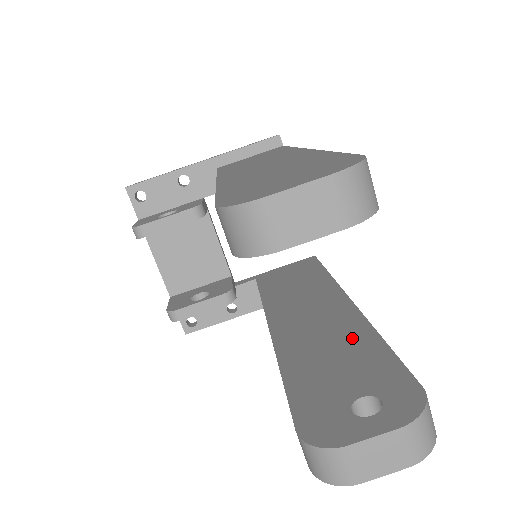
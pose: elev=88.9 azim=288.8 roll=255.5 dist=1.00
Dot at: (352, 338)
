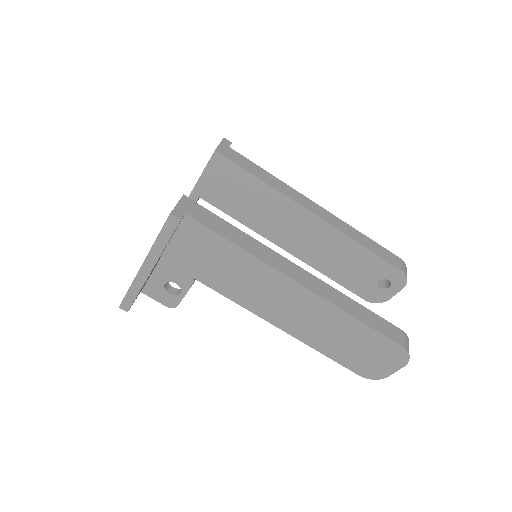
Dot at: (346, 249)
